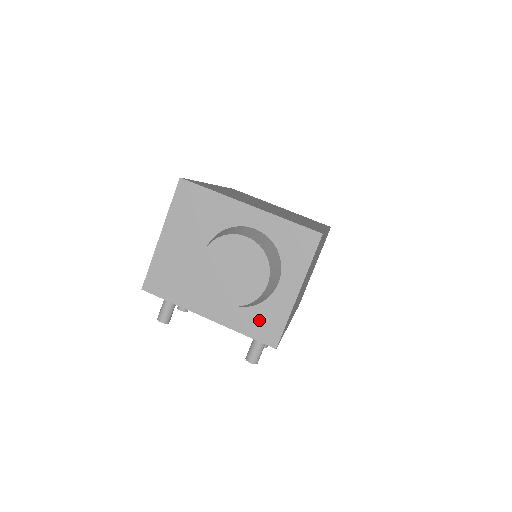
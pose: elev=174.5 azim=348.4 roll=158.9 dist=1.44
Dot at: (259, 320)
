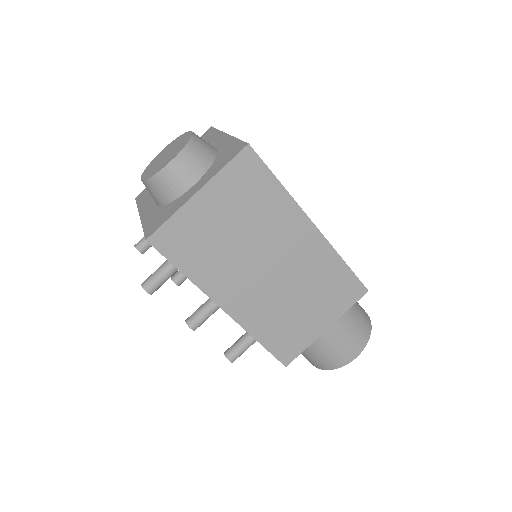
Dot at: (159, 216)
